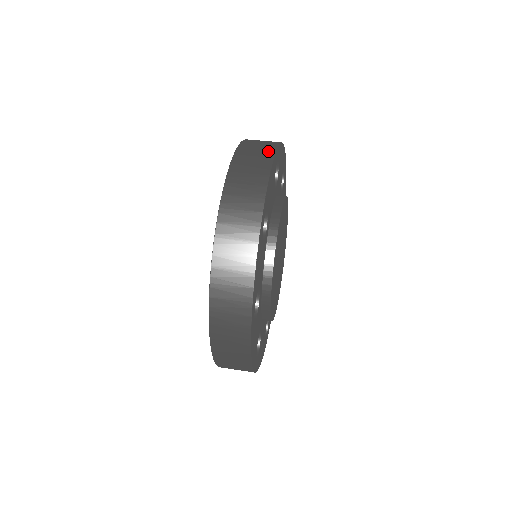
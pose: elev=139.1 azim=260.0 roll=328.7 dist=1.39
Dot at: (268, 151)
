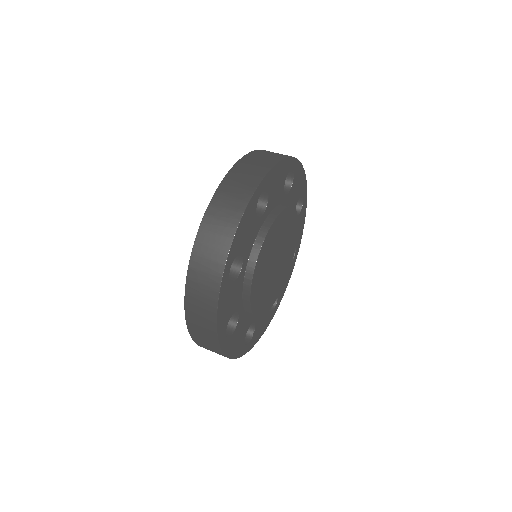
Dot at: (284, 155)
